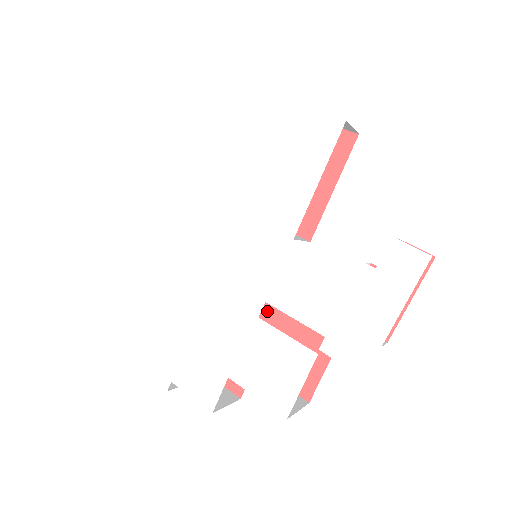
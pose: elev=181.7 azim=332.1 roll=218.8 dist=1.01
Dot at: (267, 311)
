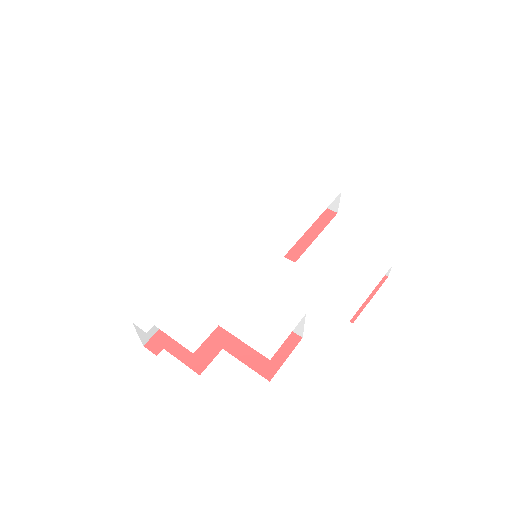
Dot at: occluded
